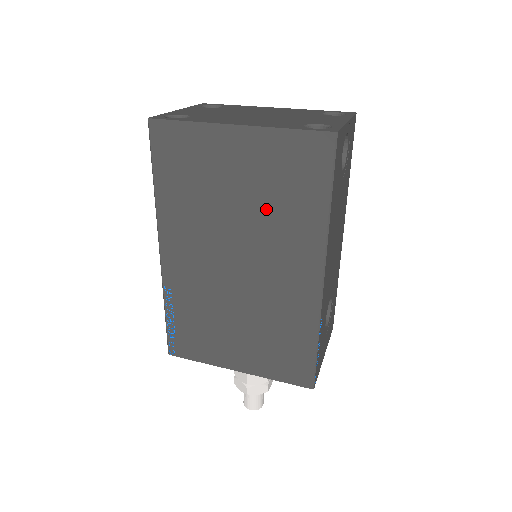
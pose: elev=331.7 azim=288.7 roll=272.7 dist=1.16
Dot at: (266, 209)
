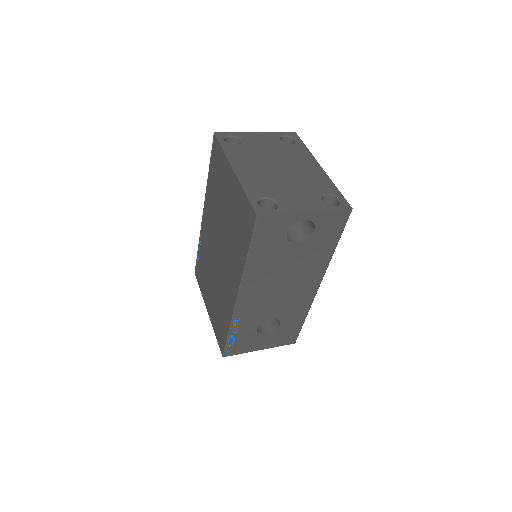
Dot at: (231, 232)
